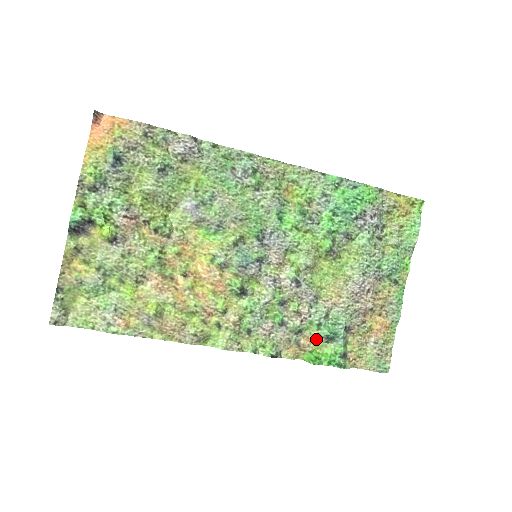
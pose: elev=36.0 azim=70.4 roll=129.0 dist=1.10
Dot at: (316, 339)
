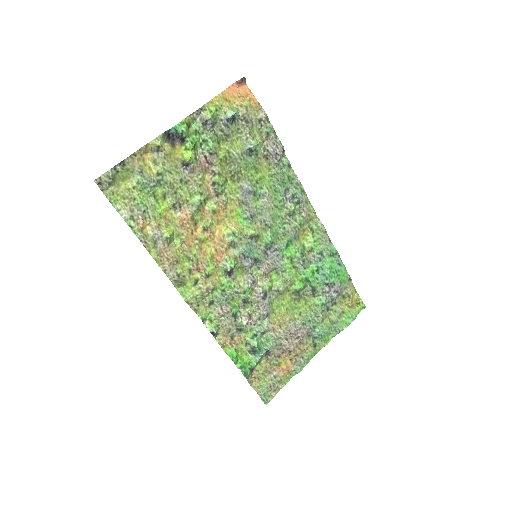
Dot at: (245, 344)
